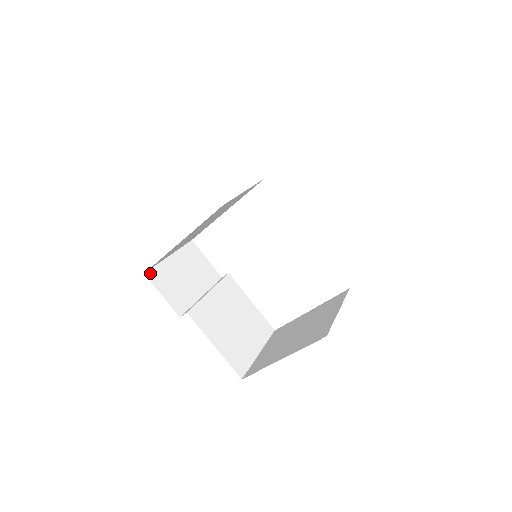
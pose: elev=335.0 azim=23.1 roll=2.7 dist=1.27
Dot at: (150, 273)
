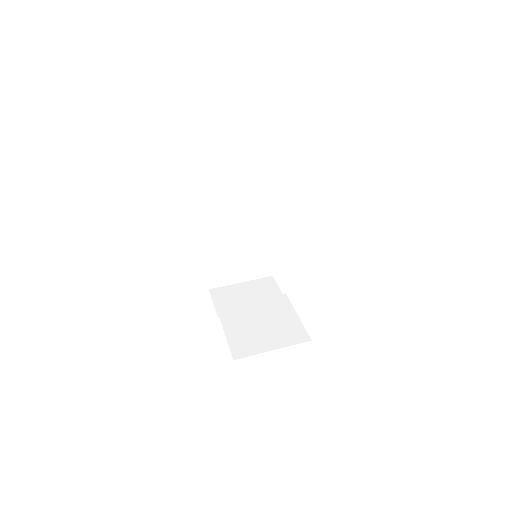
Dot at: (214, 290)
